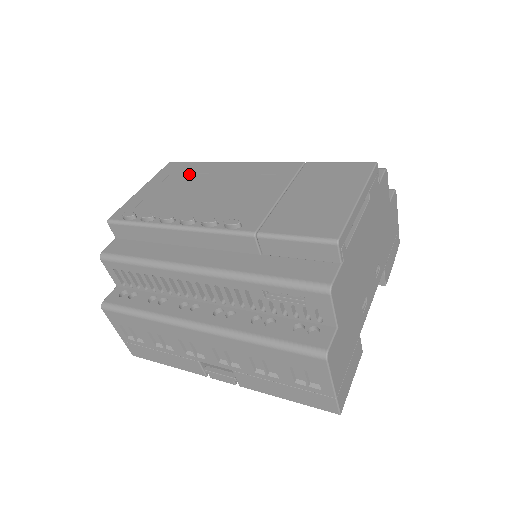
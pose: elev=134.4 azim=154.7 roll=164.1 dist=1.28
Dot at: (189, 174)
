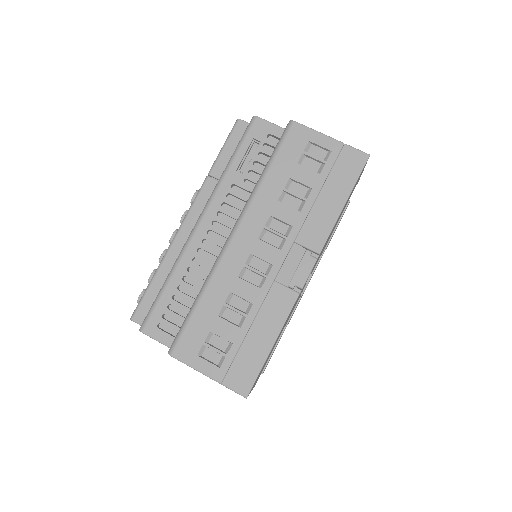
Dot at: occluded
